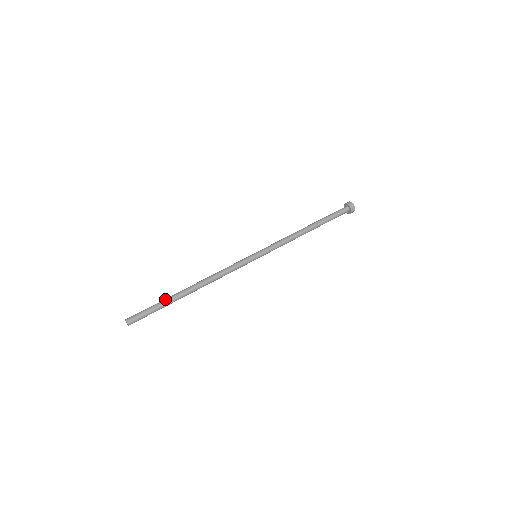
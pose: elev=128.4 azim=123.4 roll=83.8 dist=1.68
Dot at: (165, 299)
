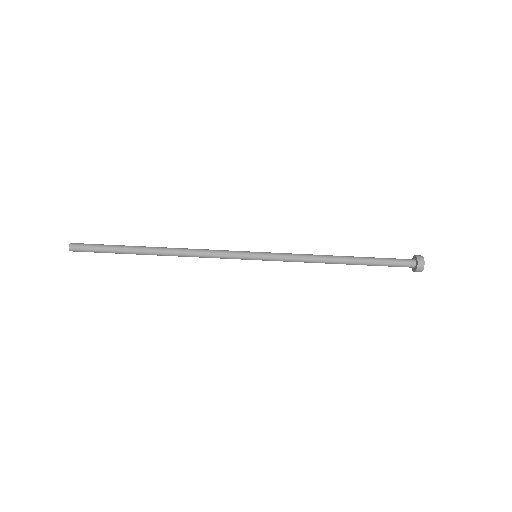
Dot at: (122, 247)
